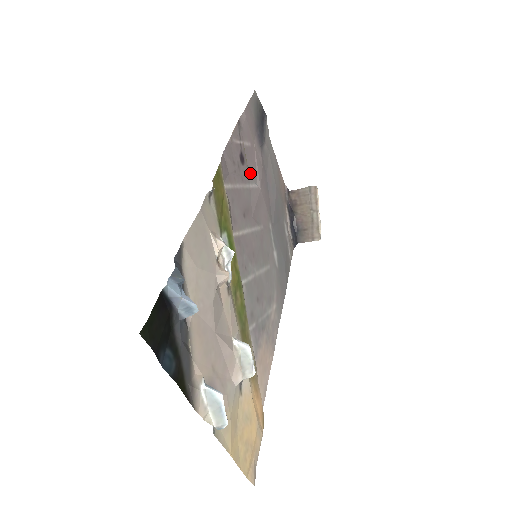
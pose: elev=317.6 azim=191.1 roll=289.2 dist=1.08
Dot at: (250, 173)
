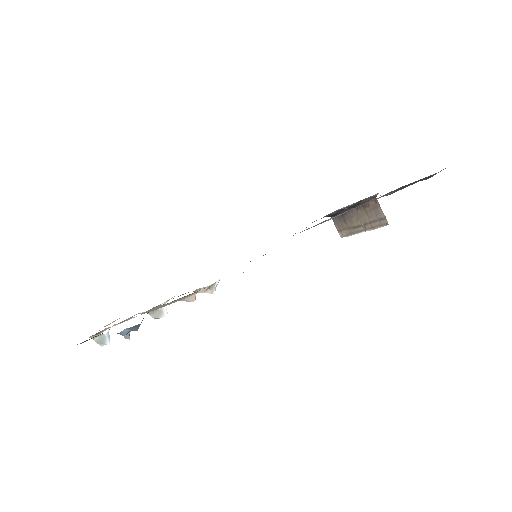
Dot at: occluded
